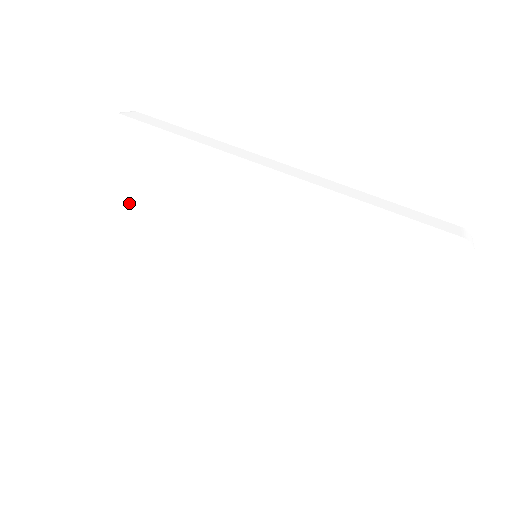
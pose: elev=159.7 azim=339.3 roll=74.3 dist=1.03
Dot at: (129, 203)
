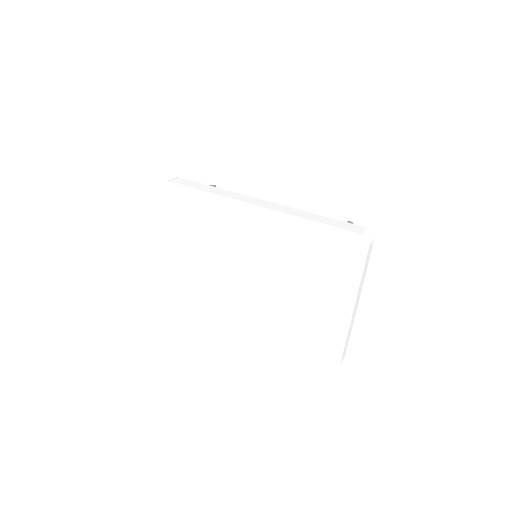
Dot at: (179, 232)
